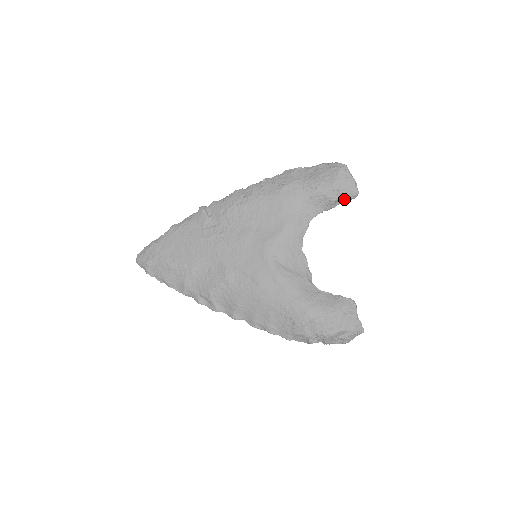
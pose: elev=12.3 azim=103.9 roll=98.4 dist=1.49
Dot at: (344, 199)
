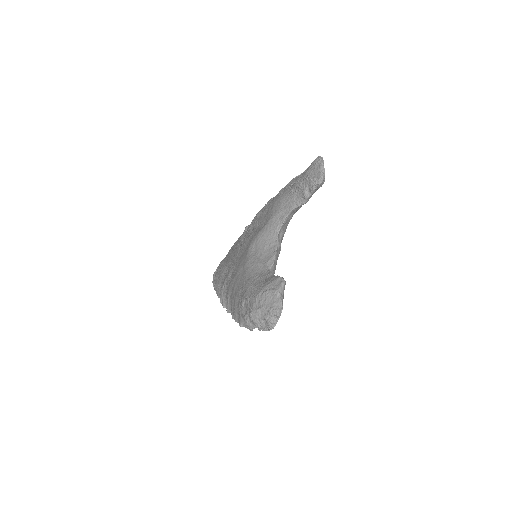
Dot at: (311, 186)
